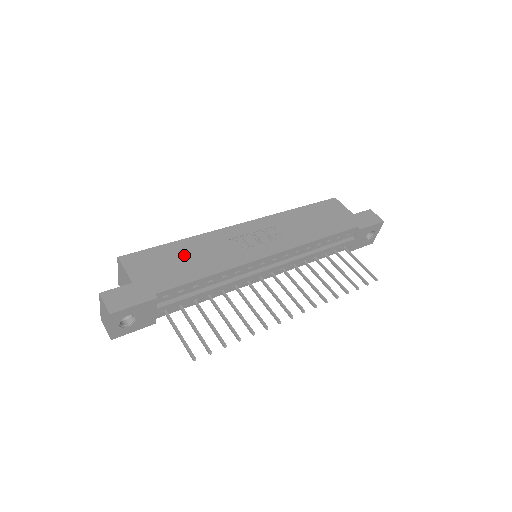
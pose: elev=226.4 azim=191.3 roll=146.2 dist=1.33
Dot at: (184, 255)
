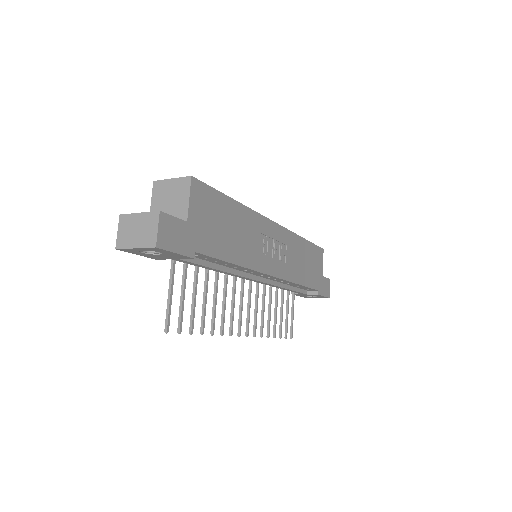
Dot at: (231, 223)
